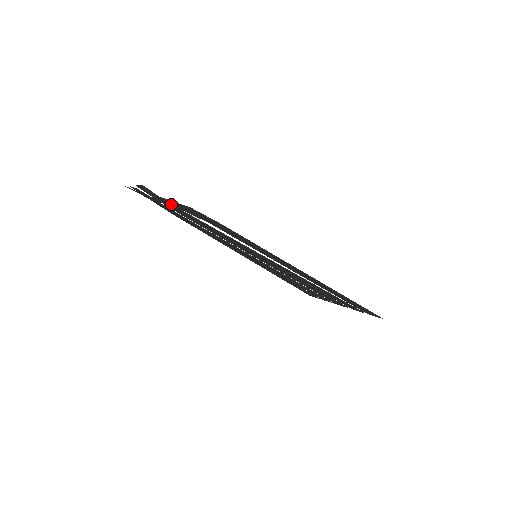
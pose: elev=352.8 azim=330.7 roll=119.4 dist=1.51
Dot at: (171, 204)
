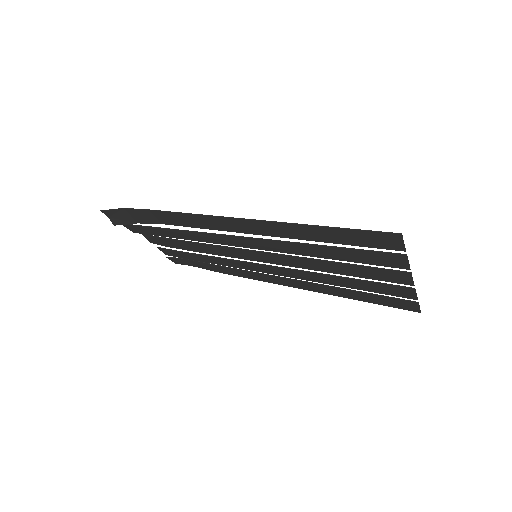
Dot at: (125, 220)
